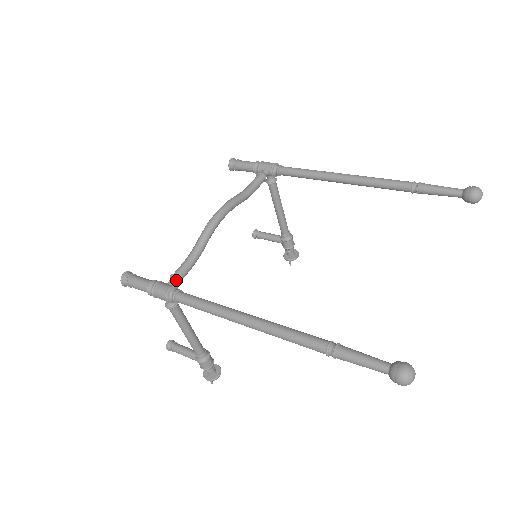
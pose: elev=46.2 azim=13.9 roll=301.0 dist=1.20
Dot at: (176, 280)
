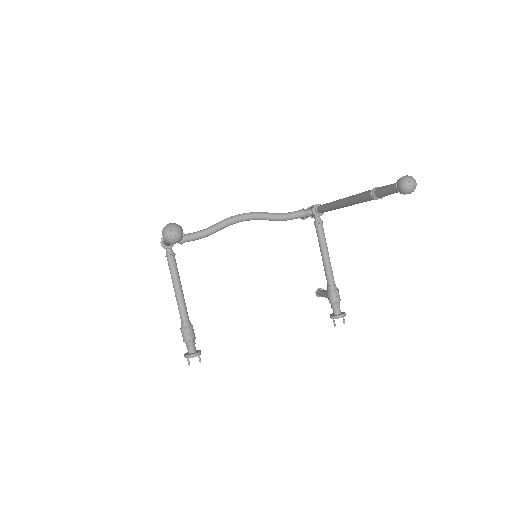
Dot at: occluded
